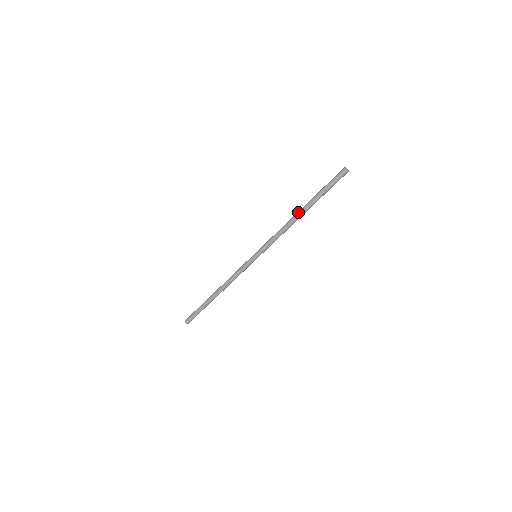
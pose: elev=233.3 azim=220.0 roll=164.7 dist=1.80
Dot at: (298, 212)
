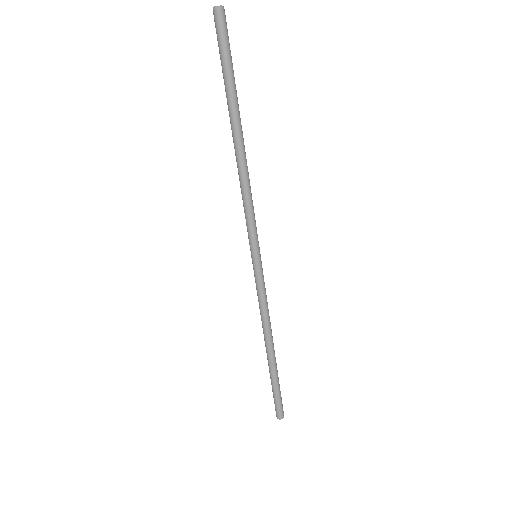
Dot at: (235, 142)
